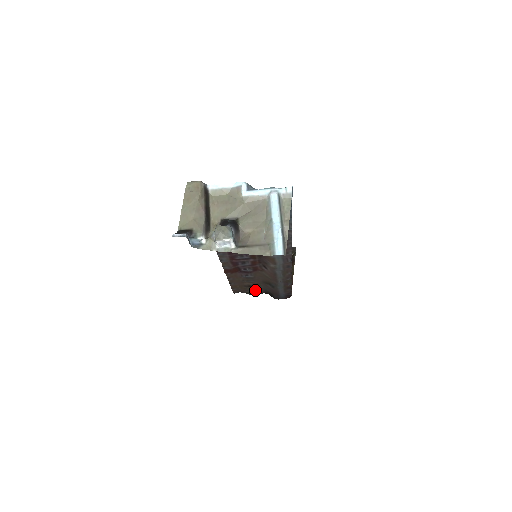
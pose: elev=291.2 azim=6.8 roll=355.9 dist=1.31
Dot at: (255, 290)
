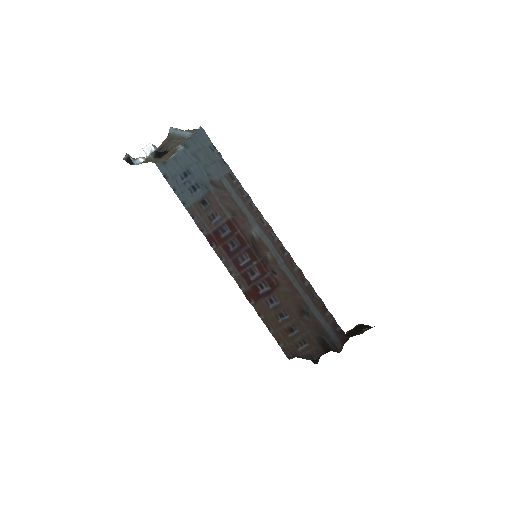
Dot at: (307, 345)
